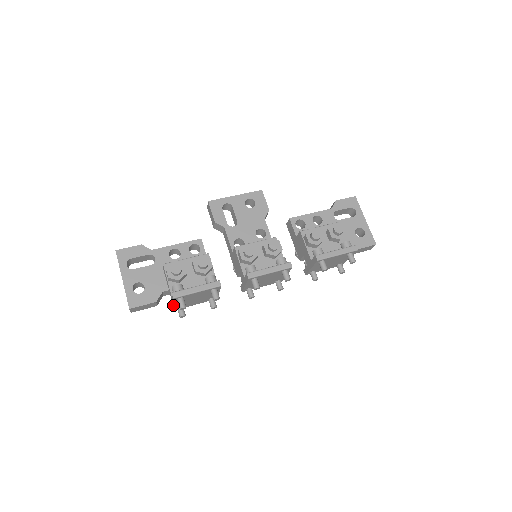
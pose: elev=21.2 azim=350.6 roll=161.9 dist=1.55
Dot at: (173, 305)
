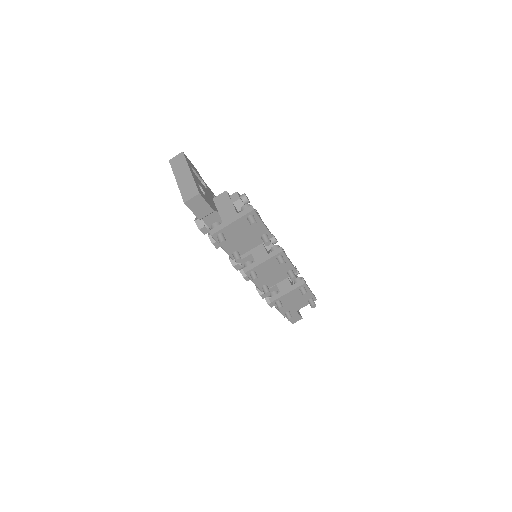
Dot at: (230, 223)
